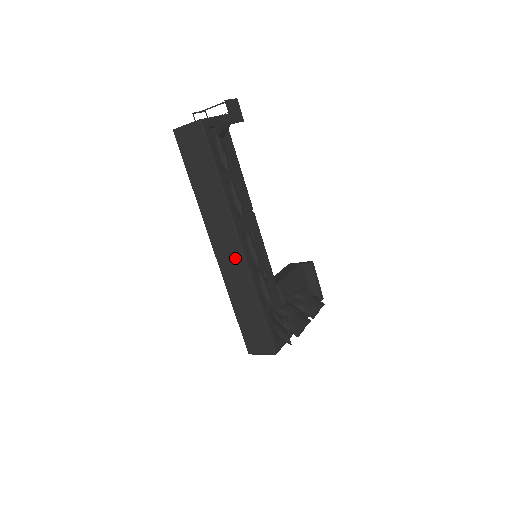
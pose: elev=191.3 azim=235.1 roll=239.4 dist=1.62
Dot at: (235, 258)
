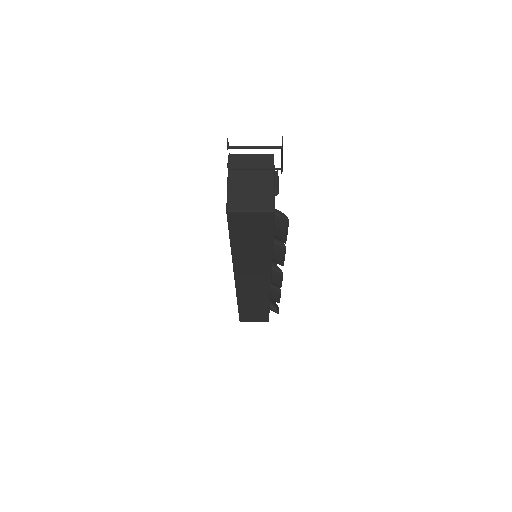
Dot at: (259, 286)
